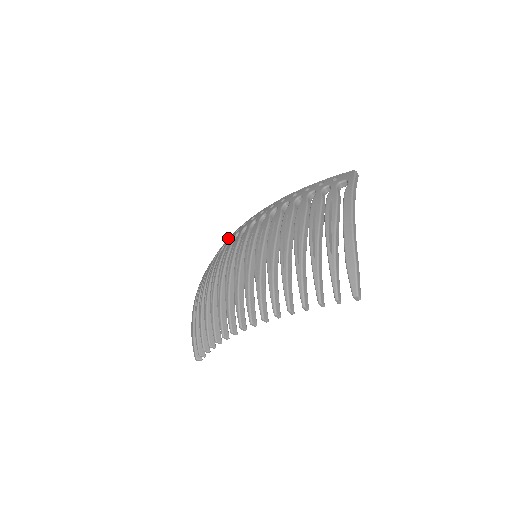
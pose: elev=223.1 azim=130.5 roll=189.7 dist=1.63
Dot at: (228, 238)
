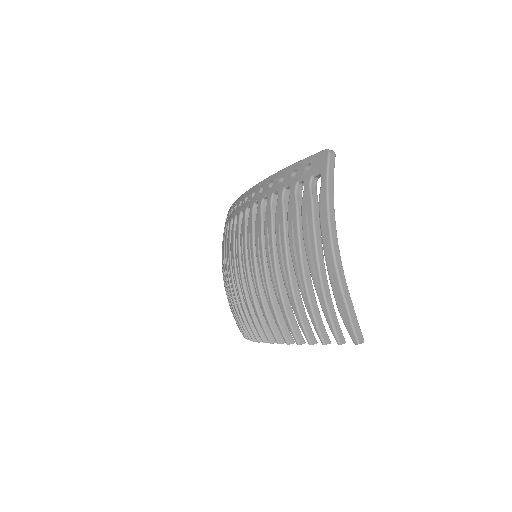
Dot at: occluded
